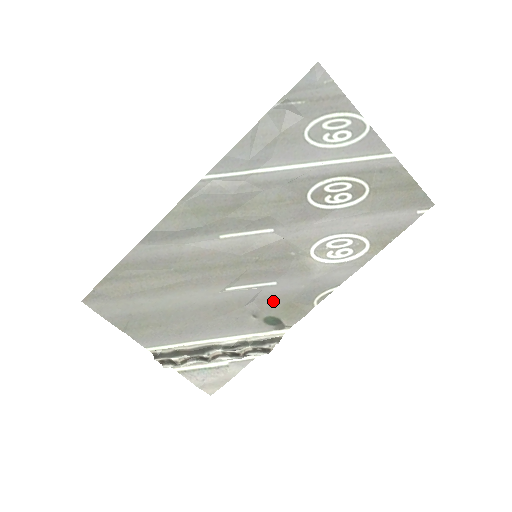
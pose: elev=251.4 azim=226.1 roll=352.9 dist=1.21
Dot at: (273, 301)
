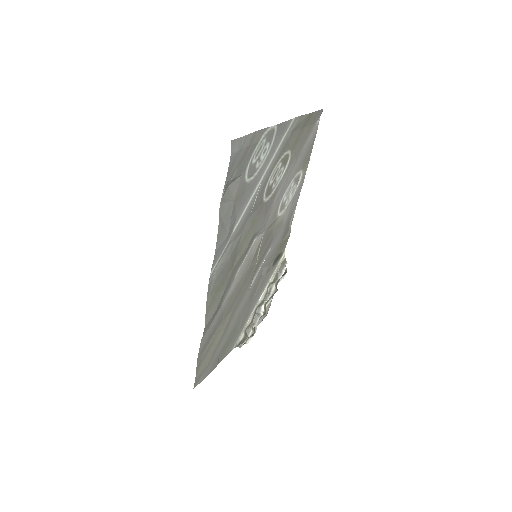
Dot at: (273, 255)
